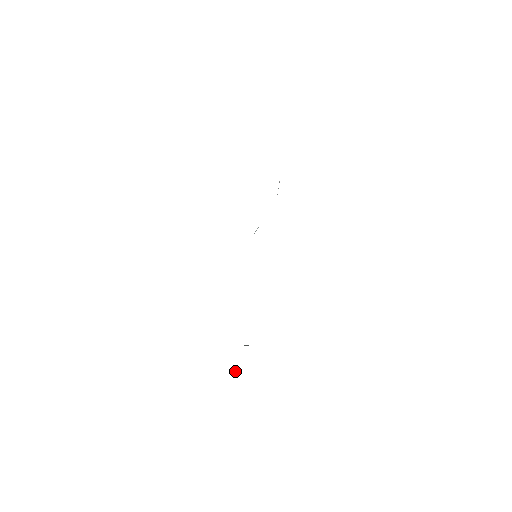
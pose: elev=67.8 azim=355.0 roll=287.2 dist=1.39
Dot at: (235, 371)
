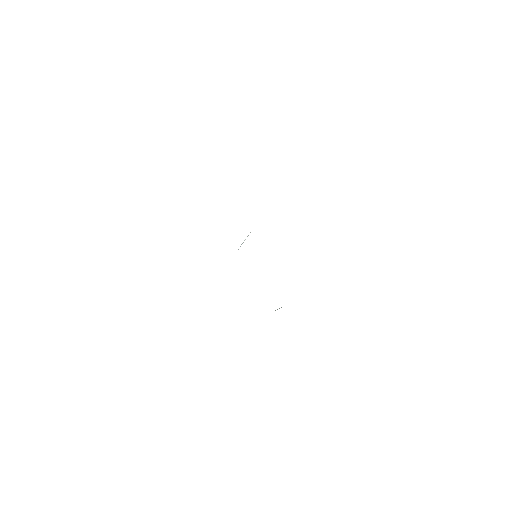
Dot at: occluded
